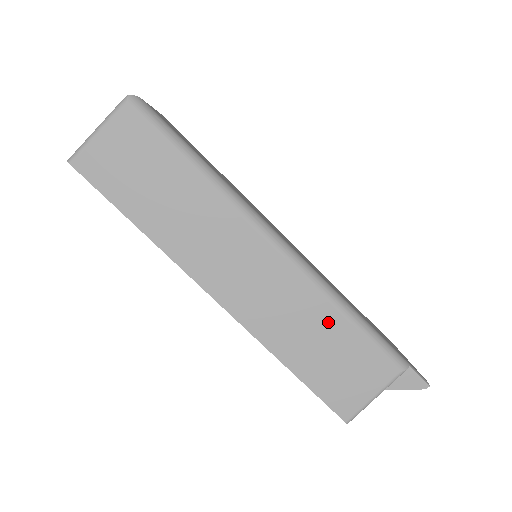
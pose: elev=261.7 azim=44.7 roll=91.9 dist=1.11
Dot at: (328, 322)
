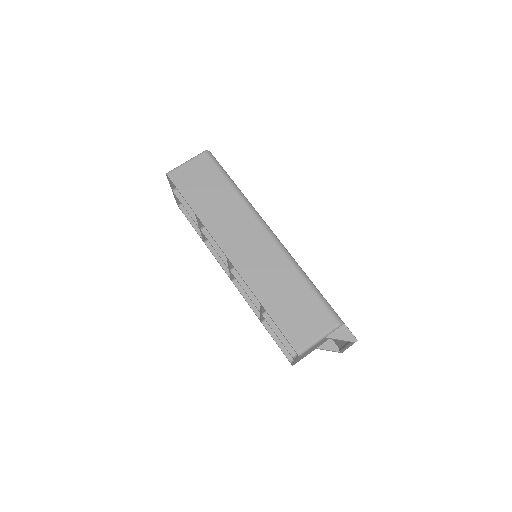
Dot at: (294, 282)
